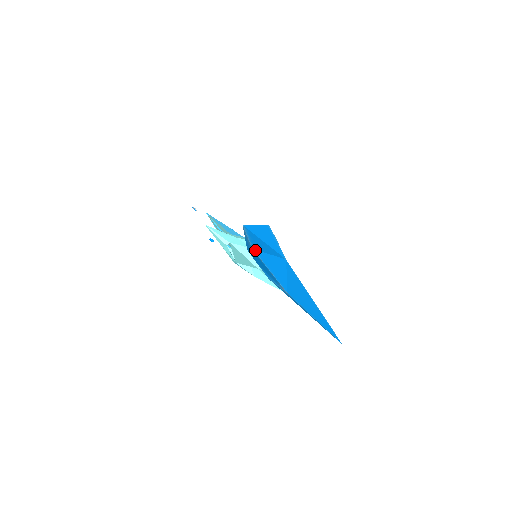
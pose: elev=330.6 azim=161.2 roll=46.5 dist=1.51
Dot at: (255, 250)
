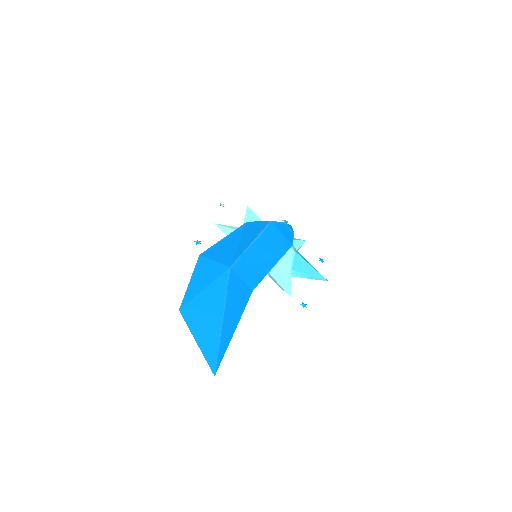
Dot at: (201, 257)
